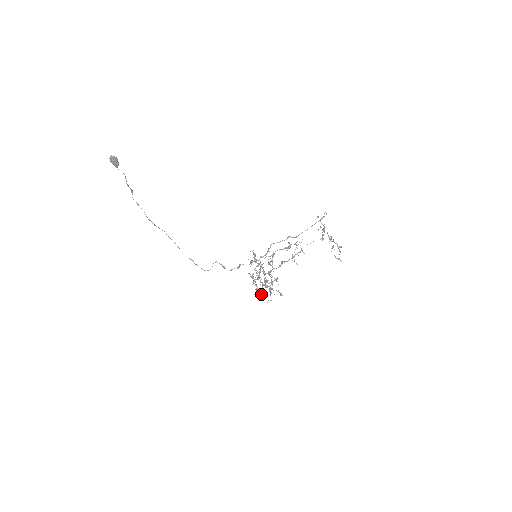
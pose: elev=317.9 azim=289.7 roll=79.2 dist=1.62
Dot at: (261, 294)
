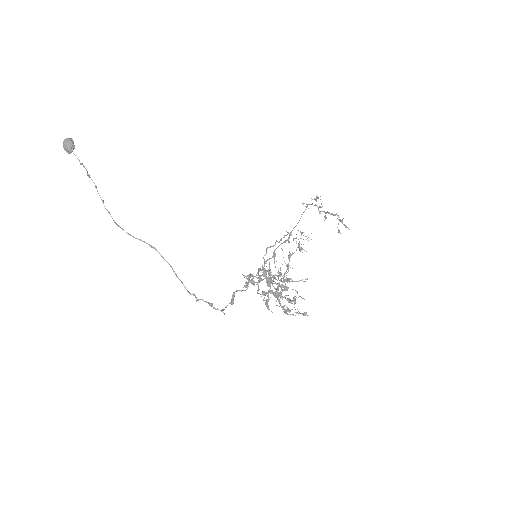
Dot at: (287, 278)
